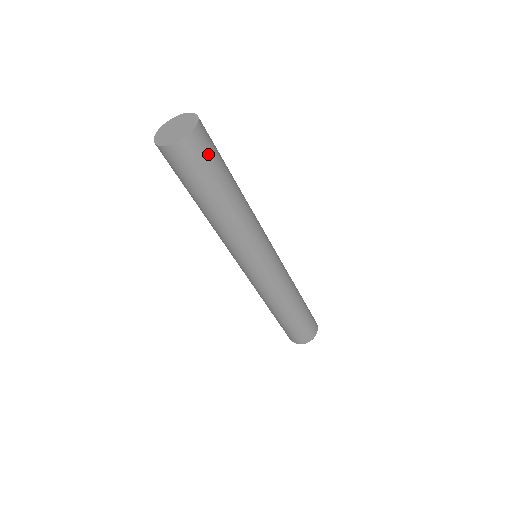
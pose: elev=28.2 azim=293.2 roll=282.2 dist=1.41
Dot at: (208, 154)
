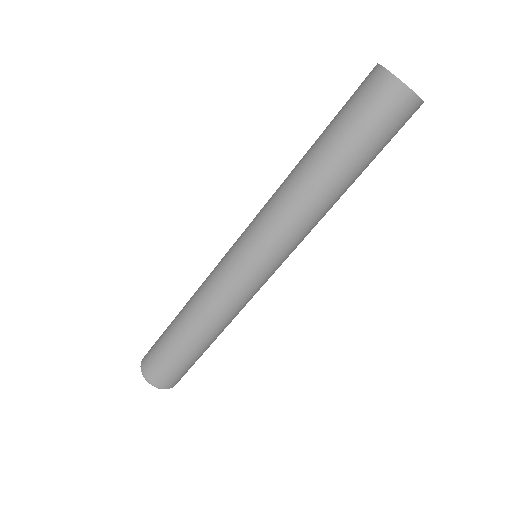
Dot at: (397, 132)
